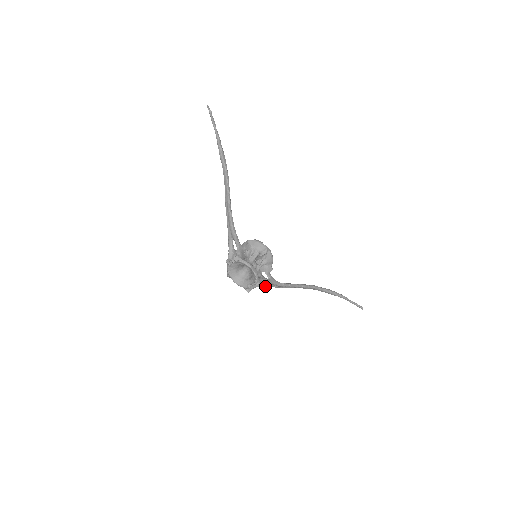
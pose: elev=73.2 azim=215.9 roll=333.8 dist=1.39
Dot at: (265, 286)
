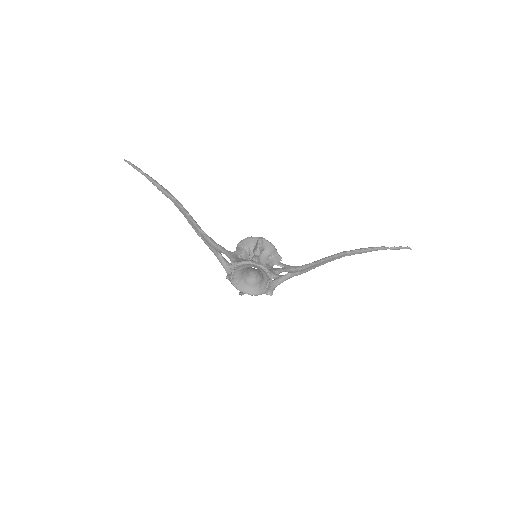
Dot at: occluded
